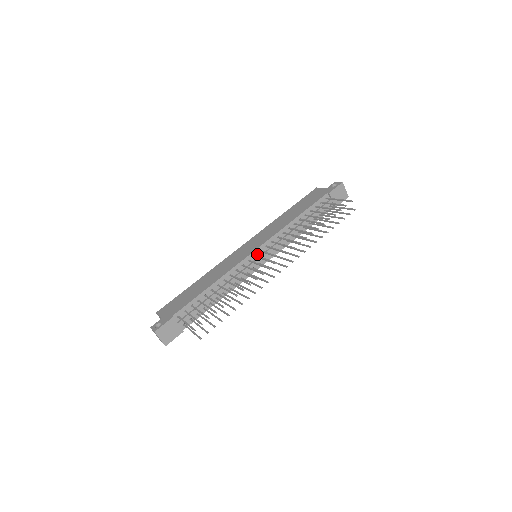
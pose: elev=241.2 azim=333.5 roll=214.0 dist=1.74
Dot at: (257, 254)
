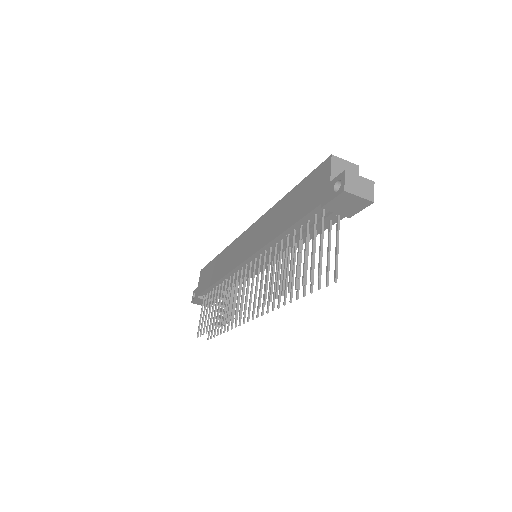
Dot at: (249, 263)
